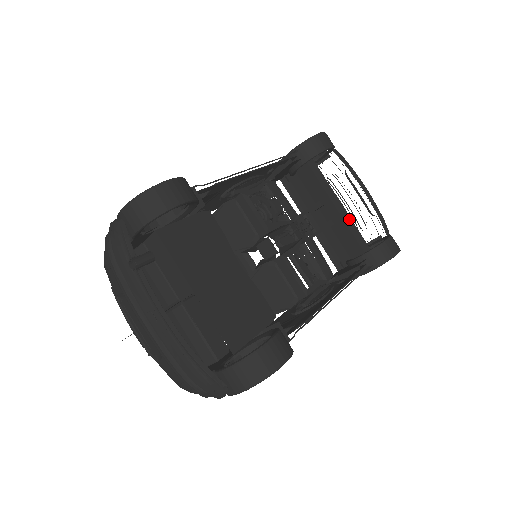
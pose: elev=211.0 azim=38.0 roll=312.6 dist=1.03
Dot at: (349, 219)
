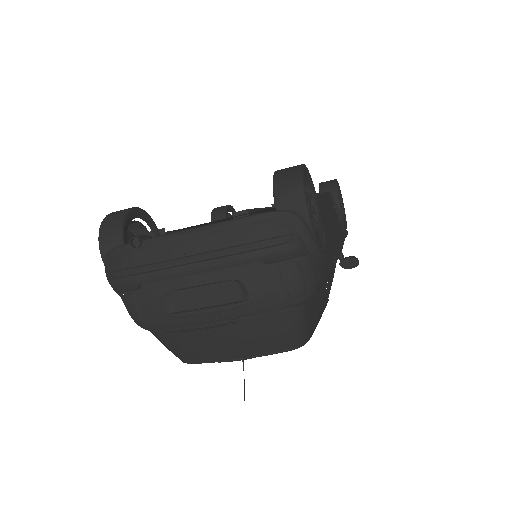
Dot at: occluded
